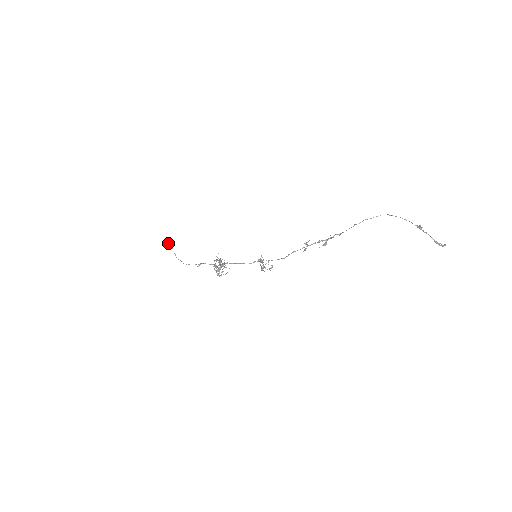
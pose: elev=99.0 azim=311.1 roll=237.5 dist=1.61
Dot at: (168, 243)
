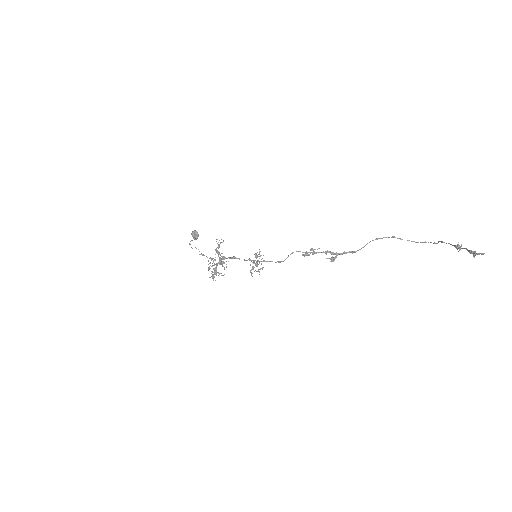
Dot at: (194, 230)
